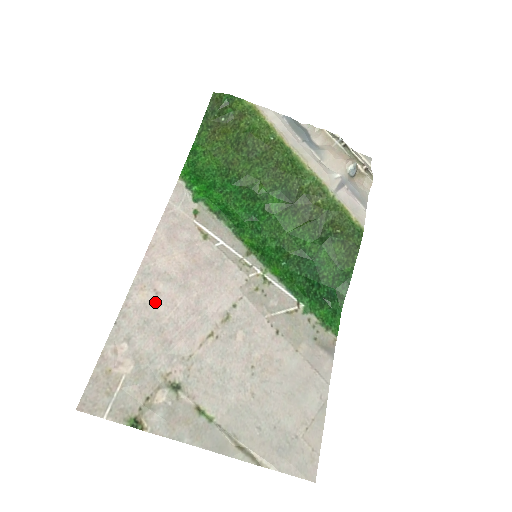
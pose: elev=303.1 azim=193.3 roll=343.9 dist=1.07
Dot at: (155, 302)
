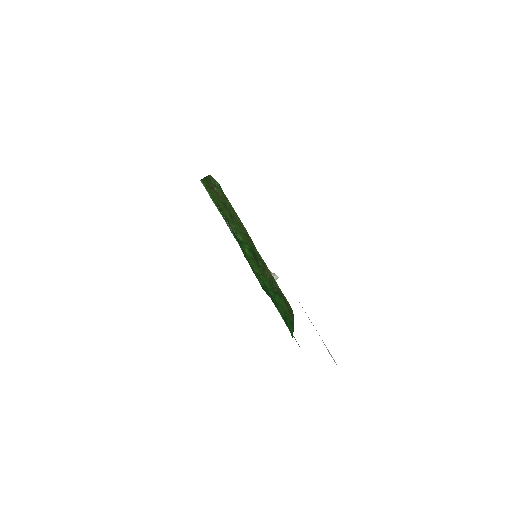
Dot at: occluded
